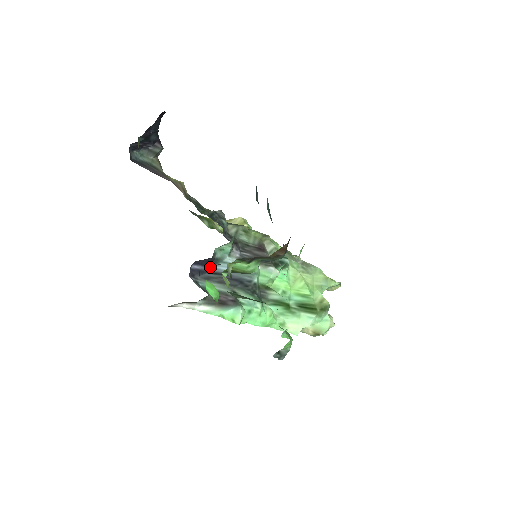
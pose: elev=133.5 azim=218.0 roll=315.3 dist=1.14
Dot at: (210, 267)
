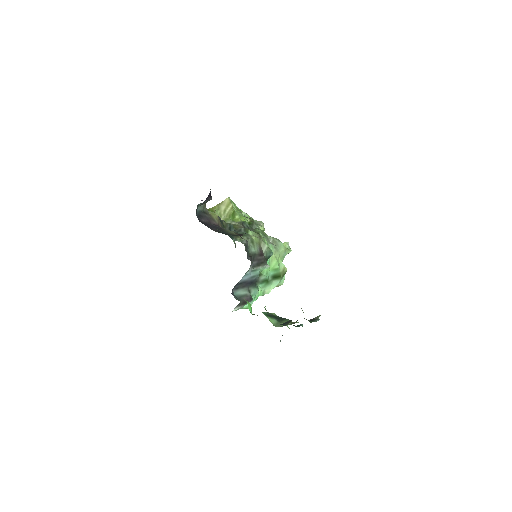
Dot at: (239, 281)
